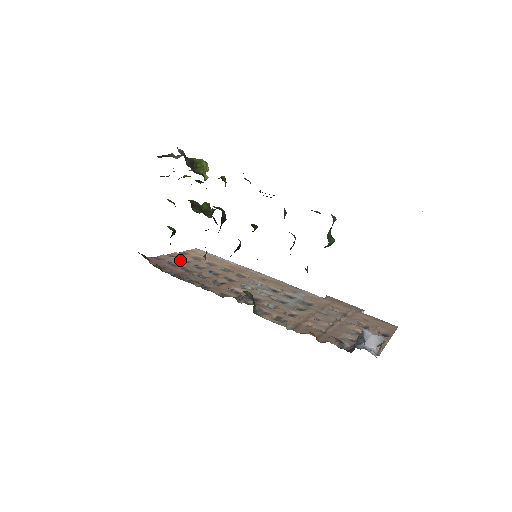
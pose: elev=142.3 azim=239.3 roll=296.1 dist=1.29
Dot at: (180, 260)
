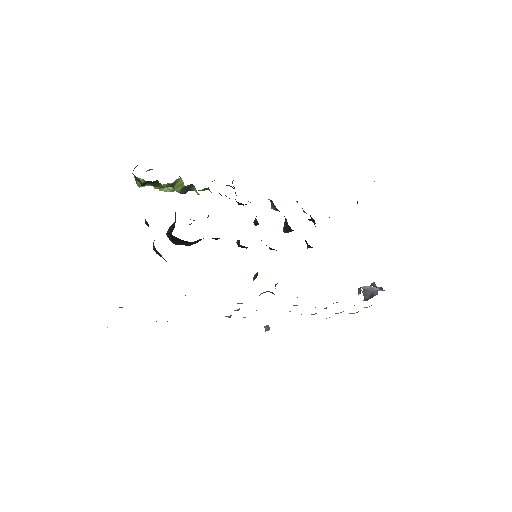
Dot at: occluded
